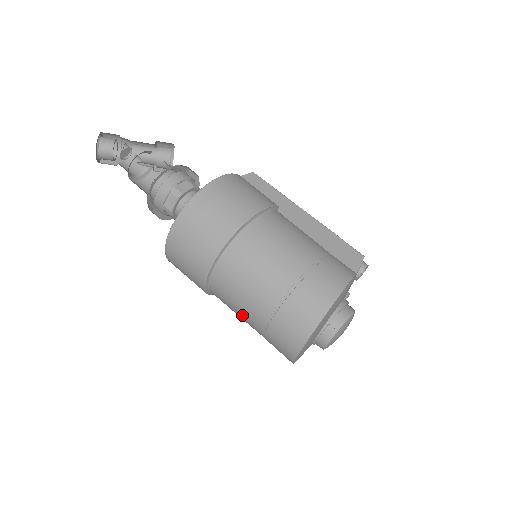
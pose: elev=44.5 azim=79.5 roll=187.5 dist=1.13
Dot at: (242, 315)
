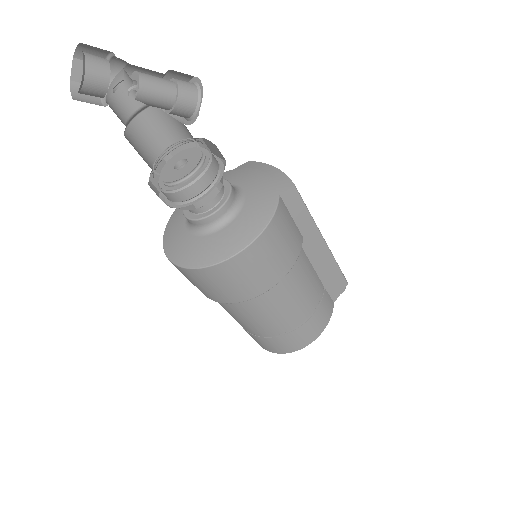
Dot at: occluded
